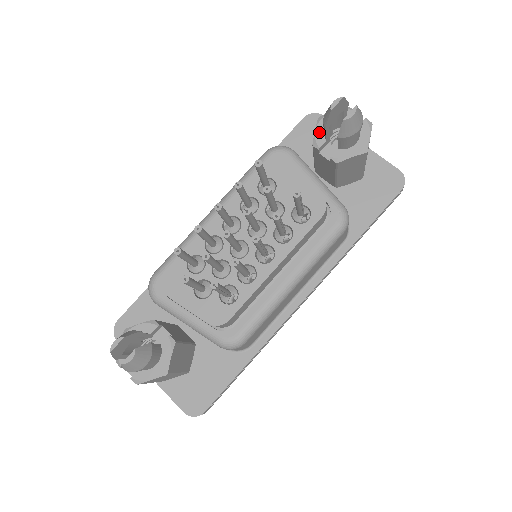
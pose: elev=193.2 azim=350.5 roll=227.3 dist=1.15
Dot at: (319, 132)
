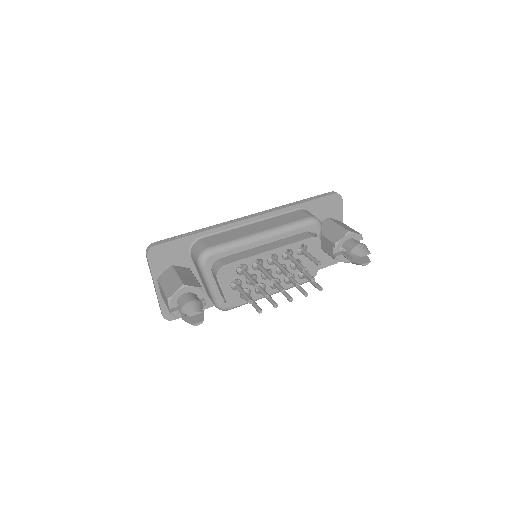
Dot at: (343, 240)
